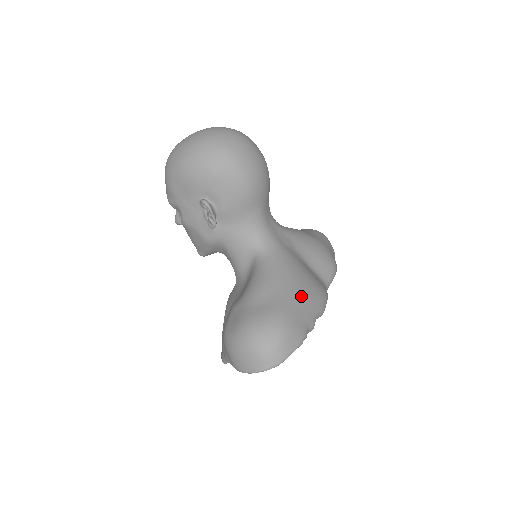
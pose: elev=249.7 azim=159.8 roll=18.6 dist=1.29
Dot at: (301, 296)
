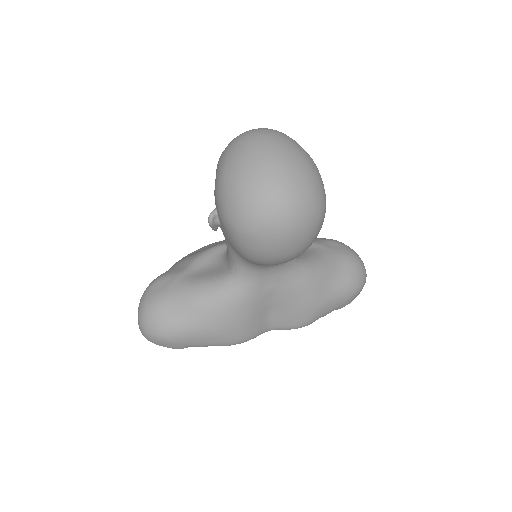
Dot at: (208, 334)
